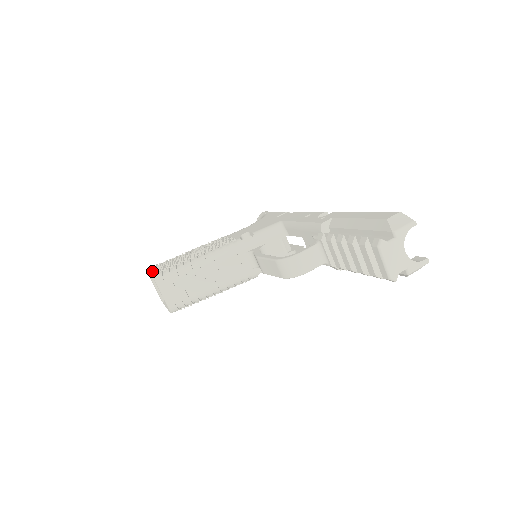
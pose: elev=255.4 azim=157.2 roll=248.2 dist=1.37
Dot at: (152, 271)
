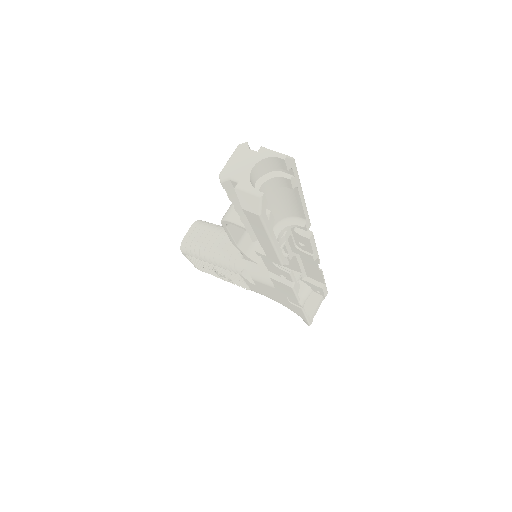
Dot at: occluded
